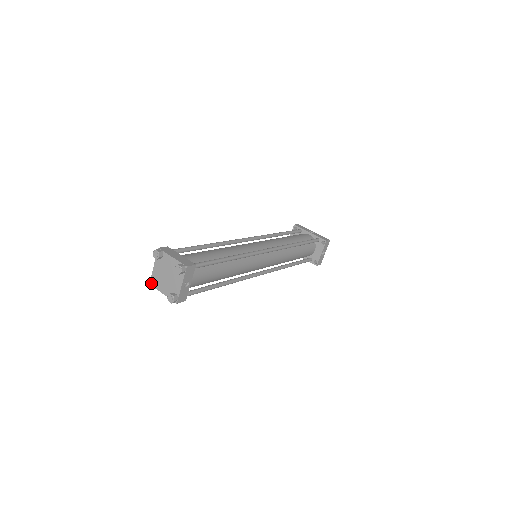
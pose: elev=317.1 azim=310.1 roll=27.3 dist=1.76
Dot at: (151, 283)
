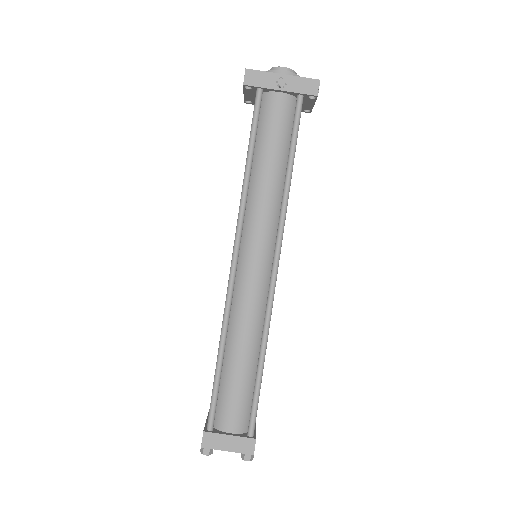
Dot at: occluded
